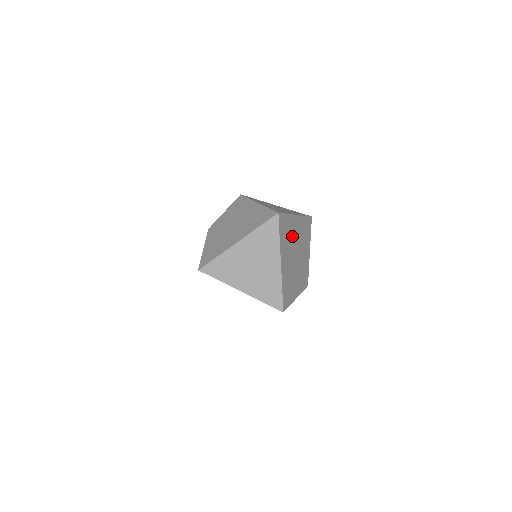
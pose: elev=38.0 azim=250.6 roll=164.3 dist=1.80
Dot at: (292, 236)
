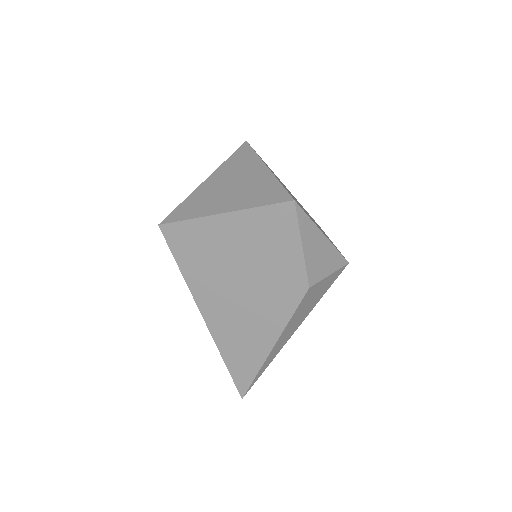
Dot at: occluded
